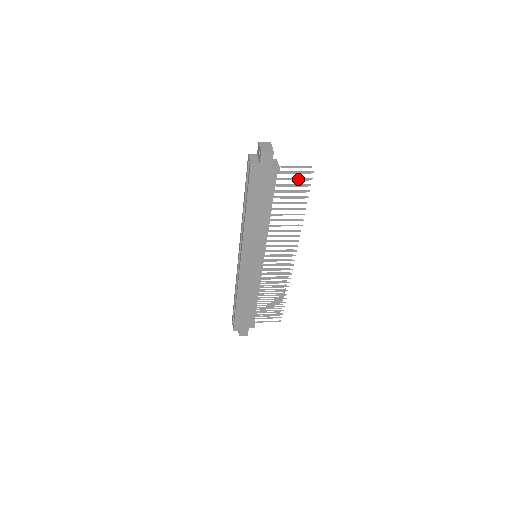
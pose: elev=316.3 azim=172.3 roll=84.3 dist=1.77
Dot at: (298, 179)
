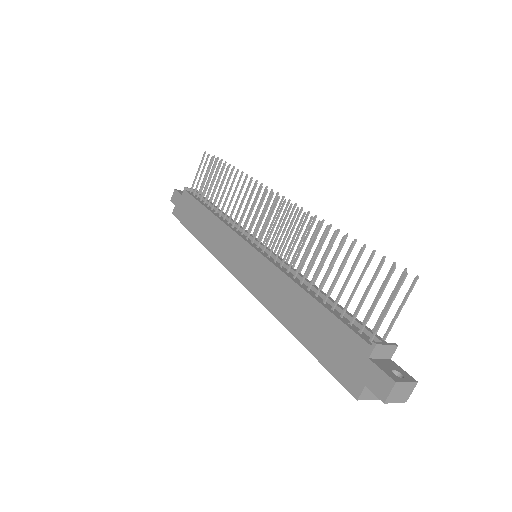
Dot at: (203, 170)
